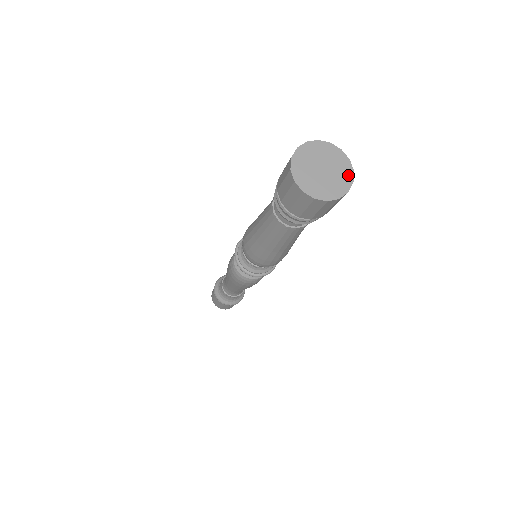
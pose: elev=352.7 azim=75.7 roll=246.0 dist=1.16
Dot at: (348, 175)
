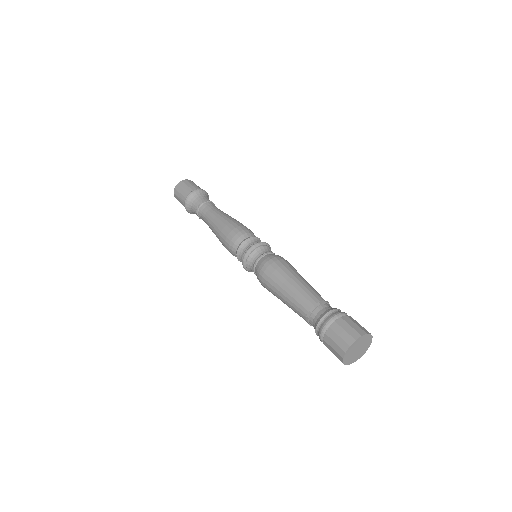
Dot at: (366, 350)
